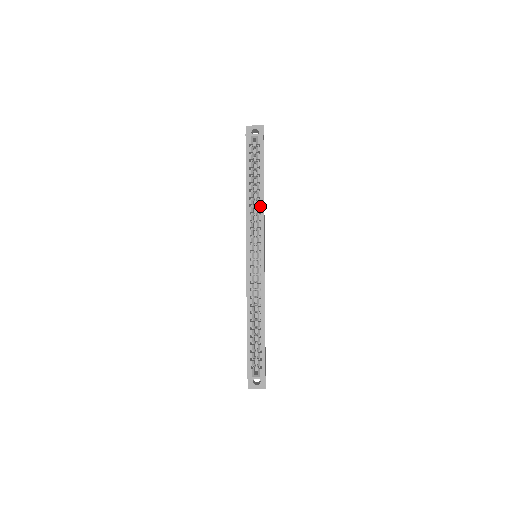
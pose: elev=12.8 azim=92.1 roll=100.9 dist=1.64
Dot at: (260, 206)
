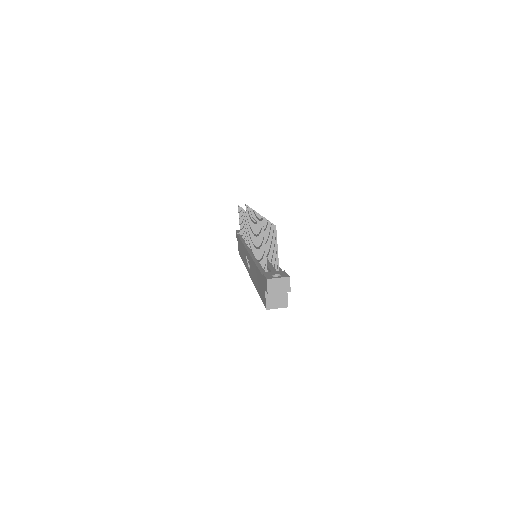
Dot at: occluded
